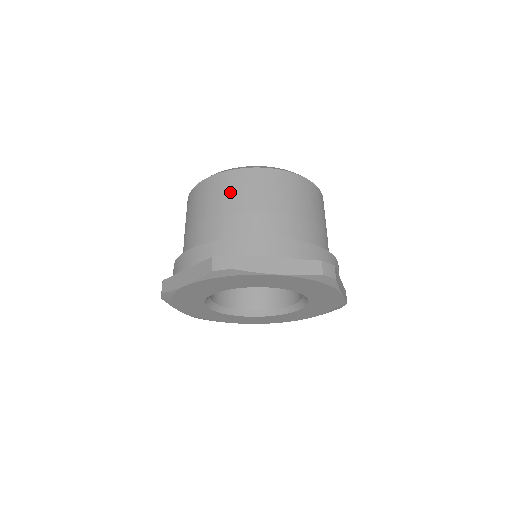
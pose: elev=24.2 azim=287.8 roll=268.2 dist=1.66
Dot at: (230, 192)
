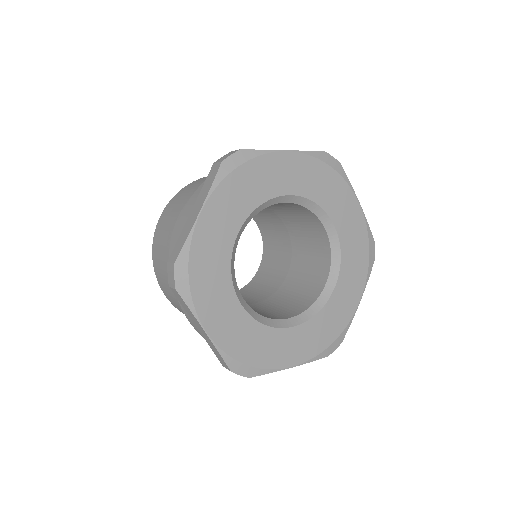
Dot at: occluded
